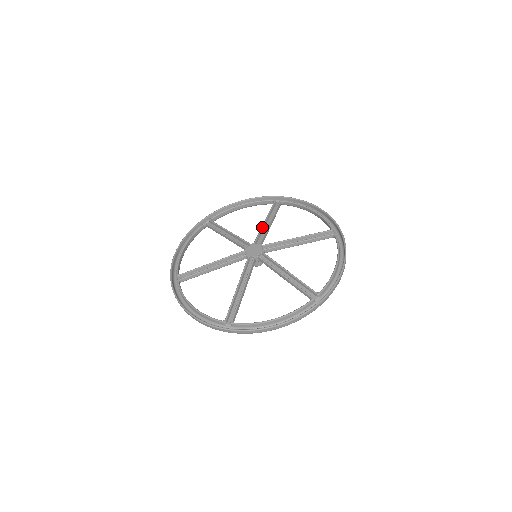
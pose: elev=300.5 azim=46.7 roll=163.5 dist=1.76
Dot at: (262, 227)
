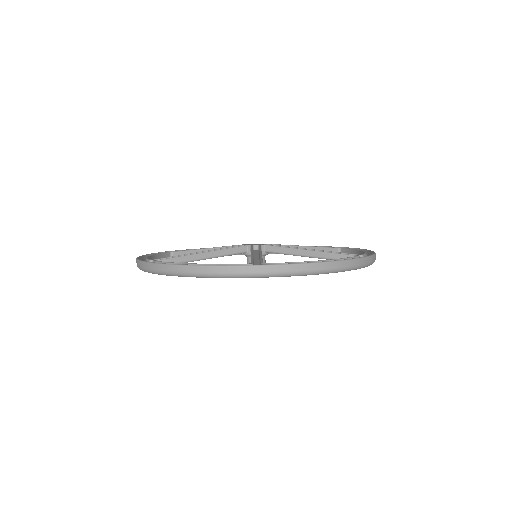
Dot at: occluded
